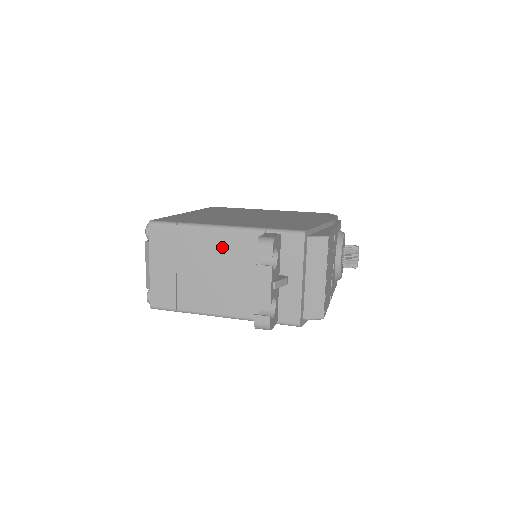
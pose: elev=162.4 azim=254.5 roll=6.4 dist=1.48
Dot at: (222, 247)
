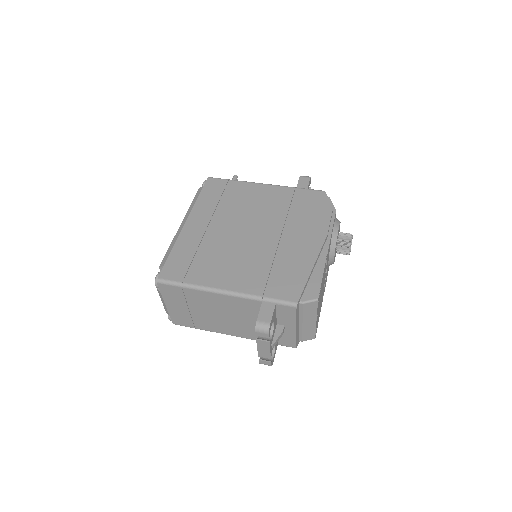
Dot at: (225, 304)
